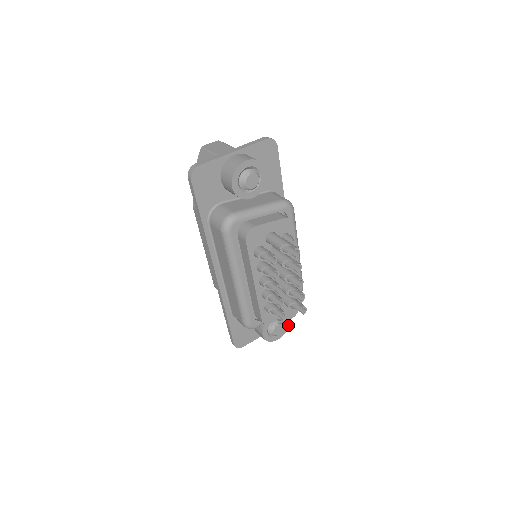
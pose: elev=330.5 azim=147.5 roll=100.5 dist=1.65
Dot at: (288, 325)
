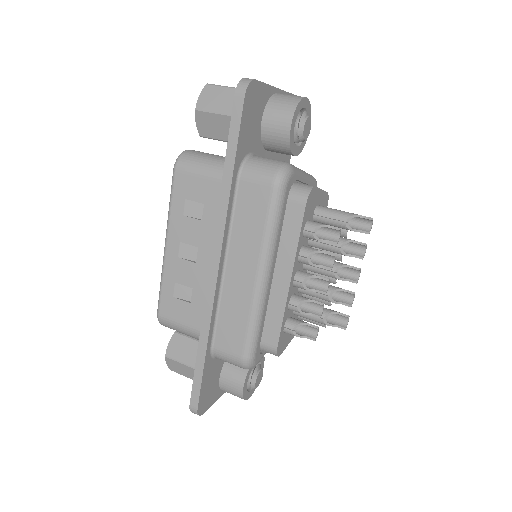
Dot at: occluded
